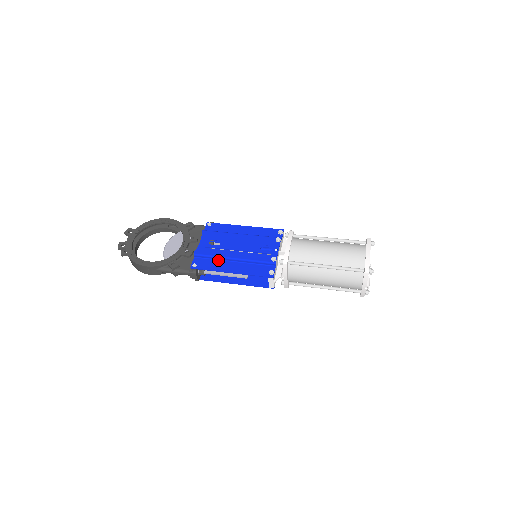
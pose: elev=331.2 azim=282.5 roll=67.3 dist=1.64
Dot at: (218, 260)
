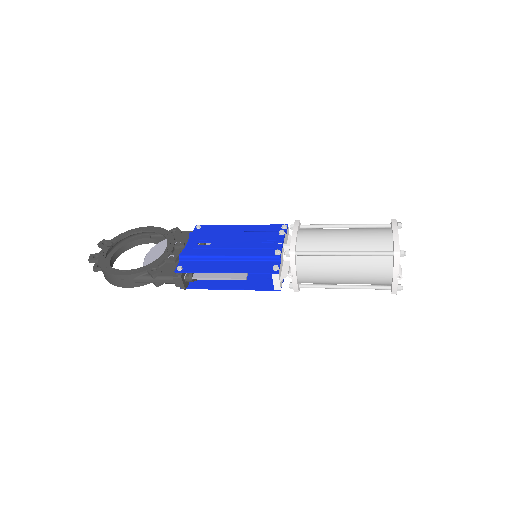
Dot at: (209, 261)
